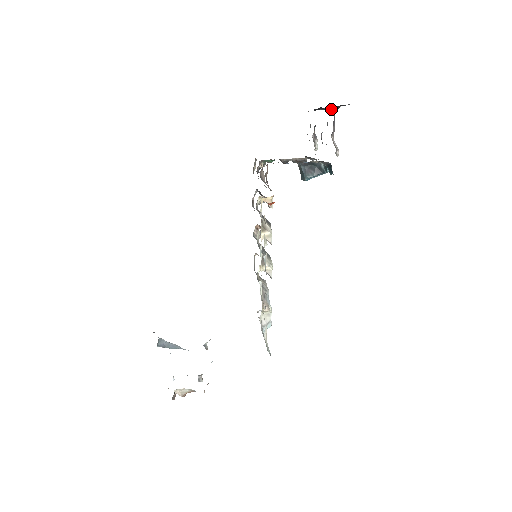
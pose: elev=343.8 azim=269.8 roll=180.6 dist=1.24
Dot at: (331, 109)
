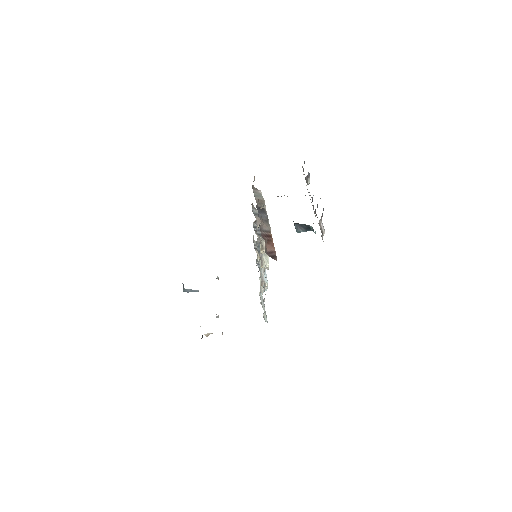
Dot at: occluded
